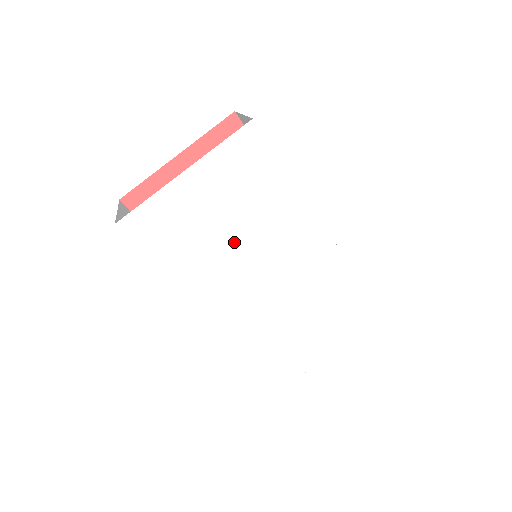
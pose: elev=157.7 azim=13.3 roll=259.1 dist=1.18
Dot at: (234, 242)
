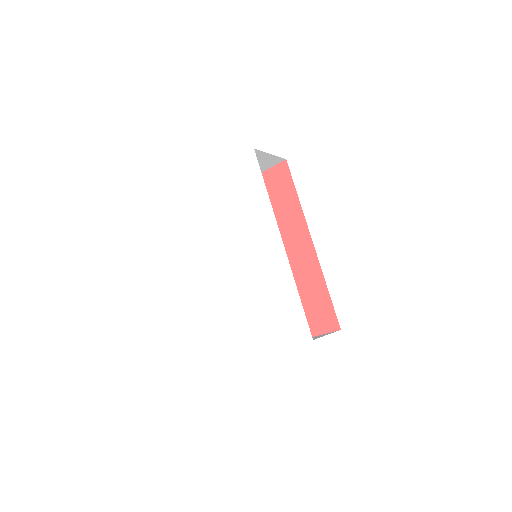
Dot at: (227, 227)
